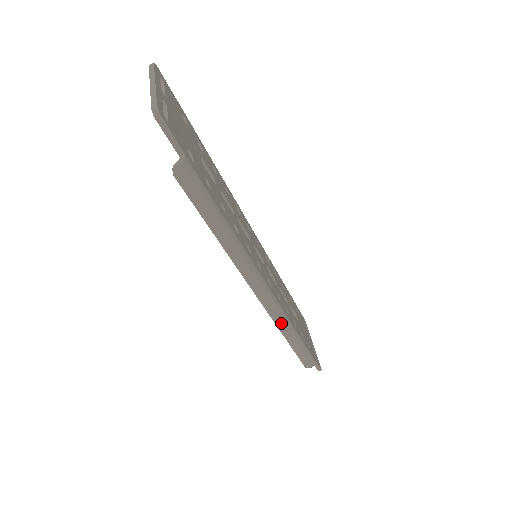
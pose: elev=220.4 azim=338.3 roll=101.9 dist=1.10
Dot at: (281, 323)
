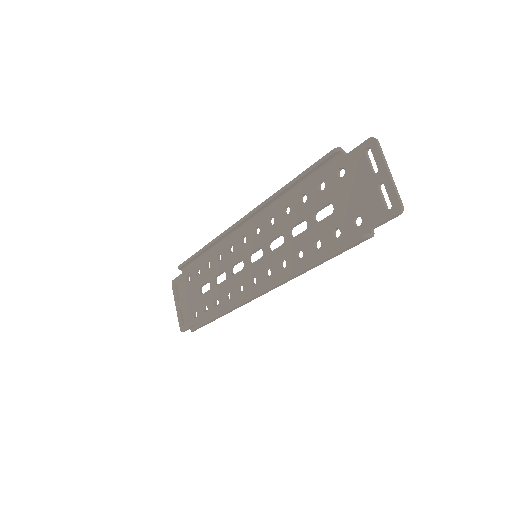
Dot at: (236, 308)
